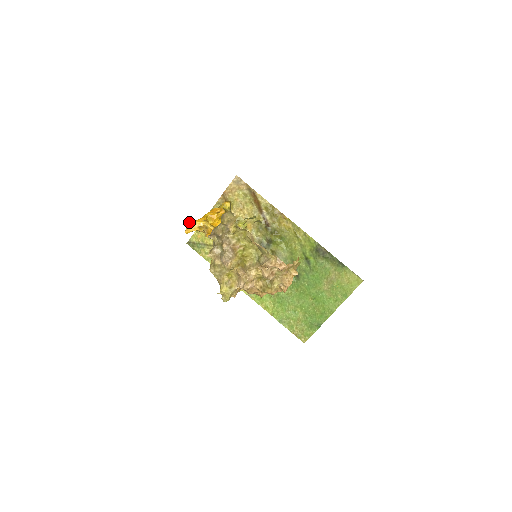
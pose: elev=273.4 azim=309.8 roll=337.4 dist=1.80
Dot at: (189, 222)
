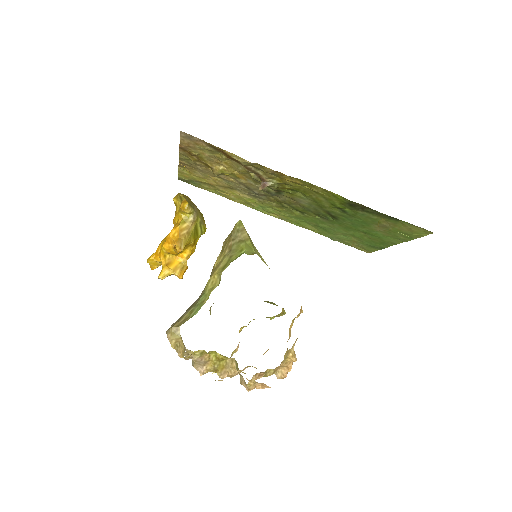
Dot at: (148, 261)
